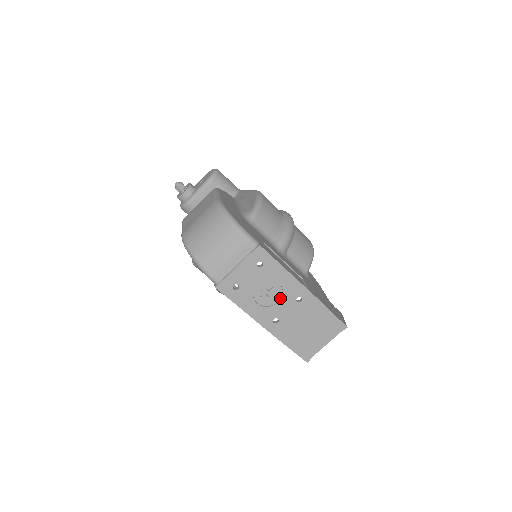
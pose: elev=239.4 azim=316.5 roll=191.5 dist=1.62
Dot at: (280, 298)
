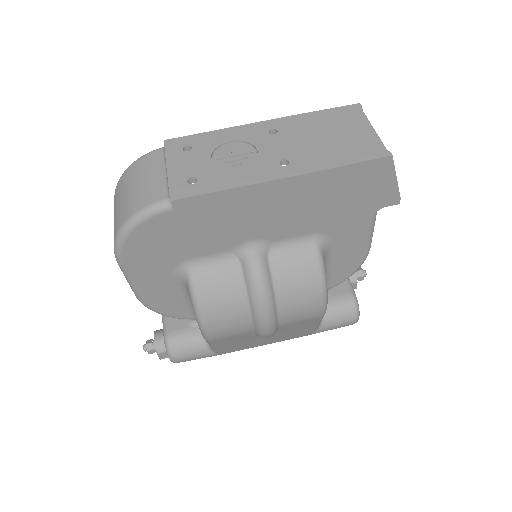
Dot at: (254, 149)
